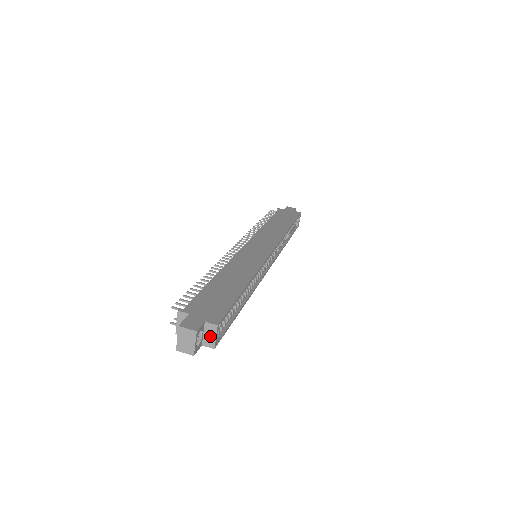
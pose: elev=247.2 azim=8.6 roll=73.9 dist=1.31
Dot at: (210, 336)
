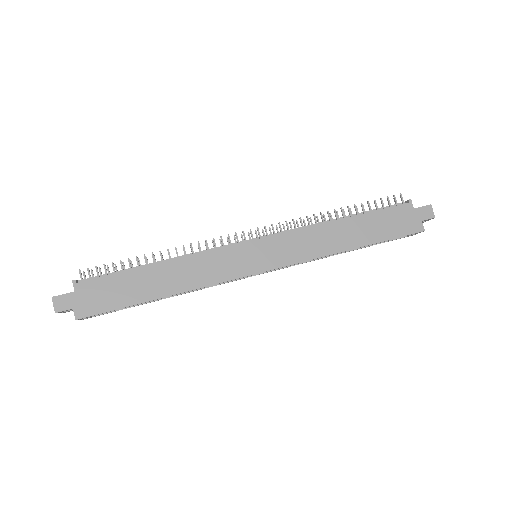
Dot at: occluded
